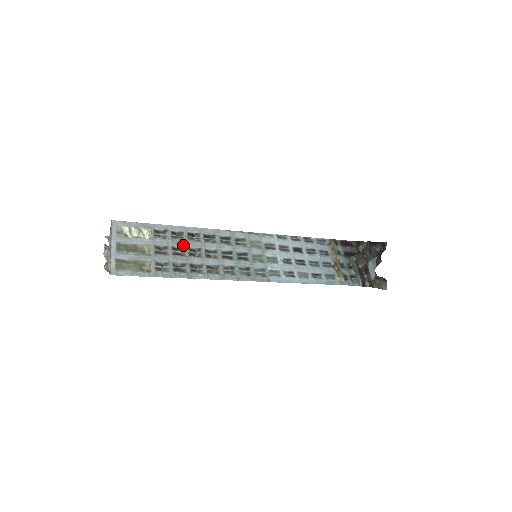
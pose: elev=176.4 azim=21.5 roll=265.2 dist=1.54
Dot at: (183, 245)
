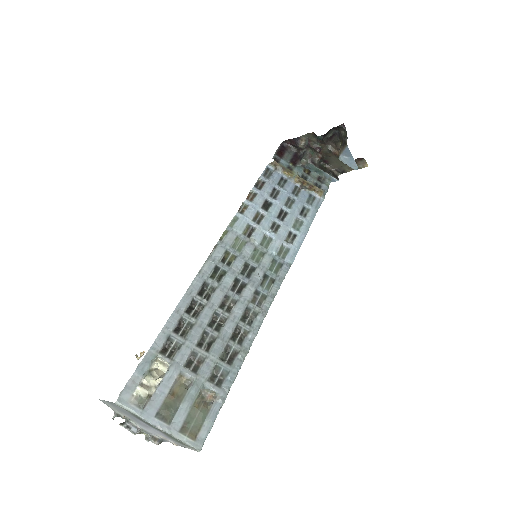
Dot at: (200, 330)
